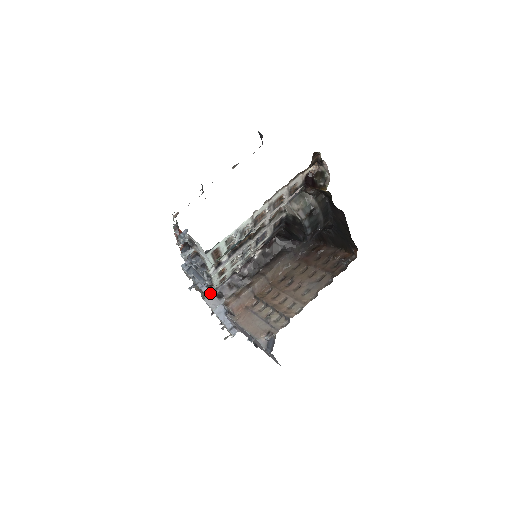
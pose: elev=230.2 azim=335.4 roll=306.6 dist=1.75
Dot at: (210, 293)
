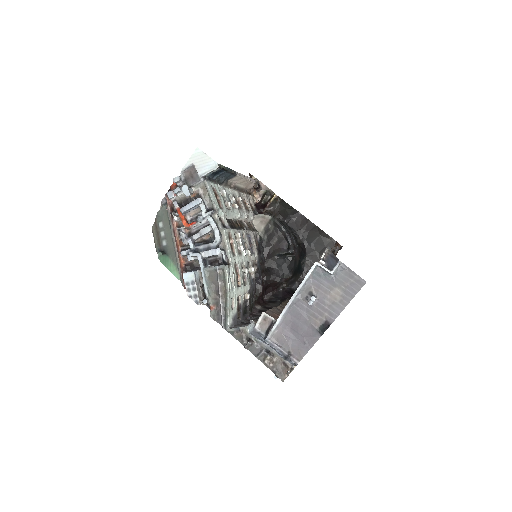
Dot at: (232, 311)
